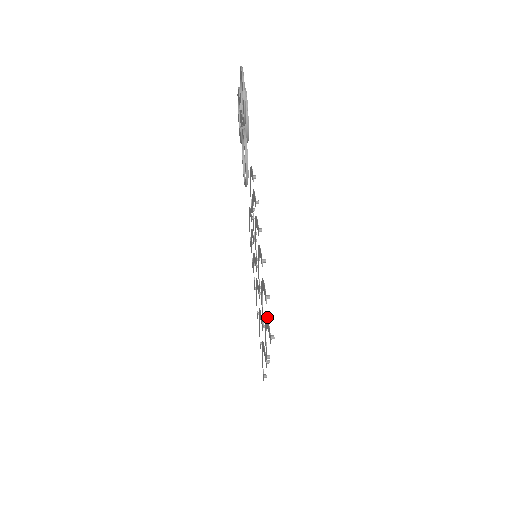
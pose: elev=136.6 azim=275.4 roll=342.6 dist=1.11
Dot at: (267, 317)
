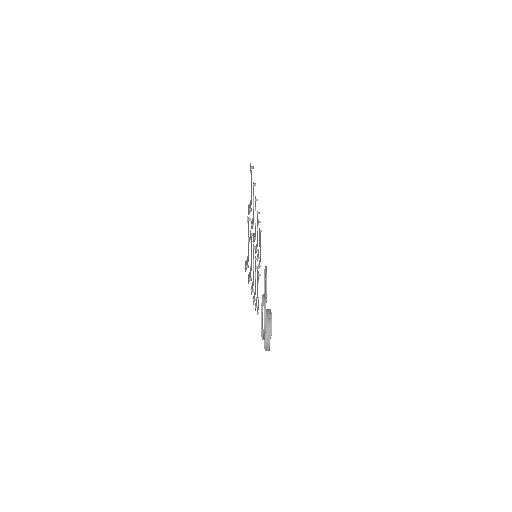
Dot at: occluded
